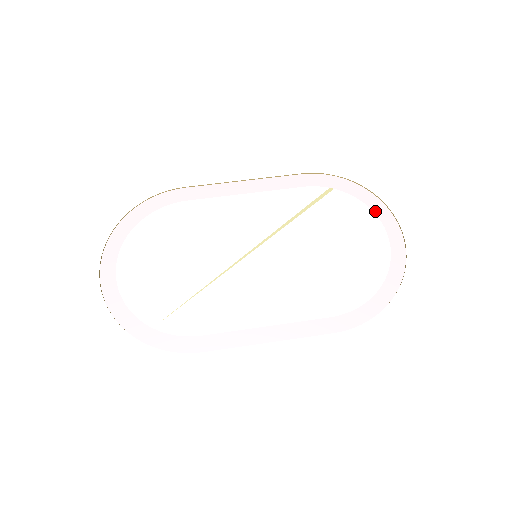
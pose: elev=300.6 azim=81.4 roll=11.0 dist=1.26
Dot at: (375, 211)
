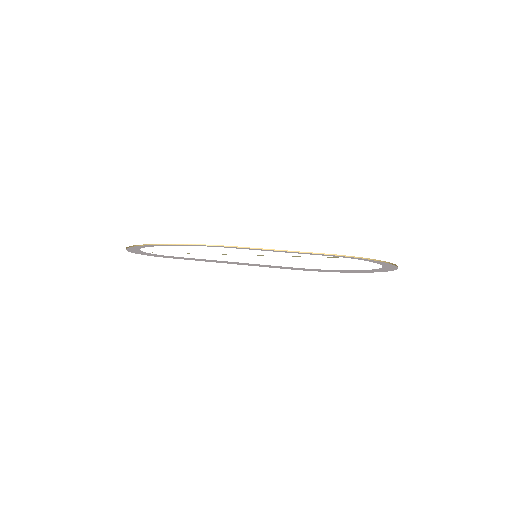
Dot at: (378, 263)
